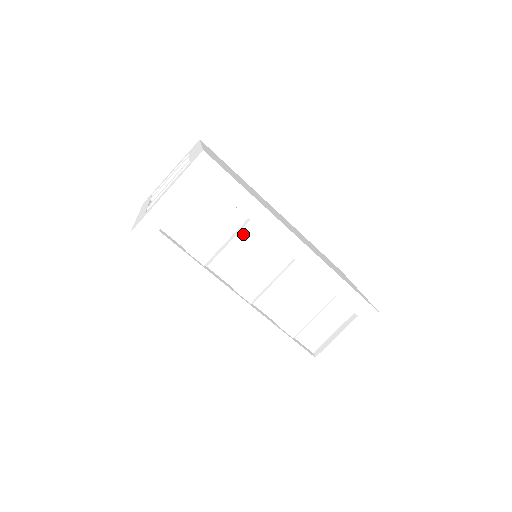
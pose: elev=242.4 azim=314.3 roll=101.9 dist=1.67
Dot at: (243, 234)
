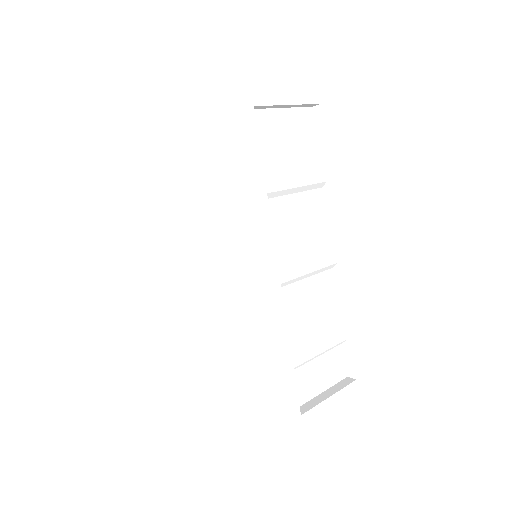
Dot at: (309, 196)
